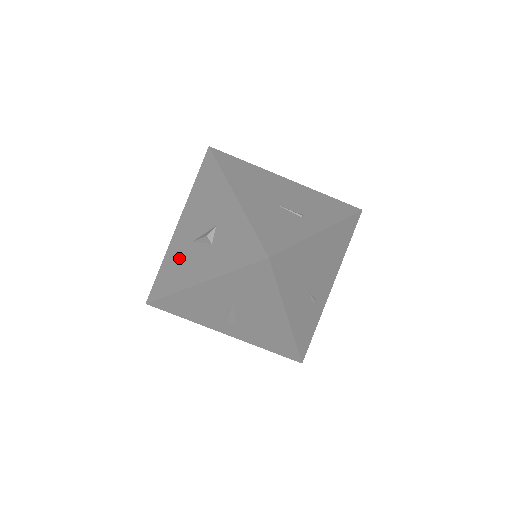
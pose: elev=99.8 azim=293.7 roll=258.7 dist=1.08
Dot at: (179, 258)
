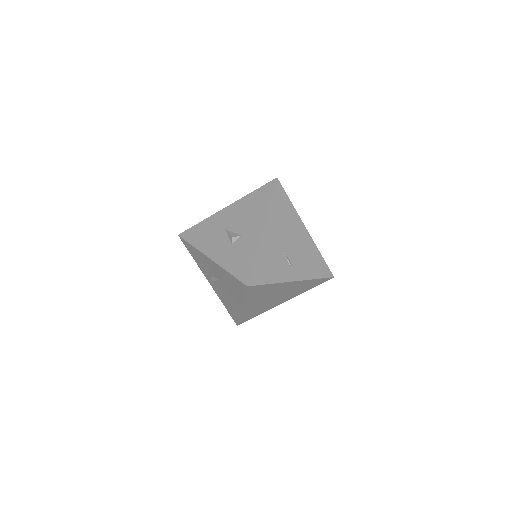
Dot at: (212, 230)
